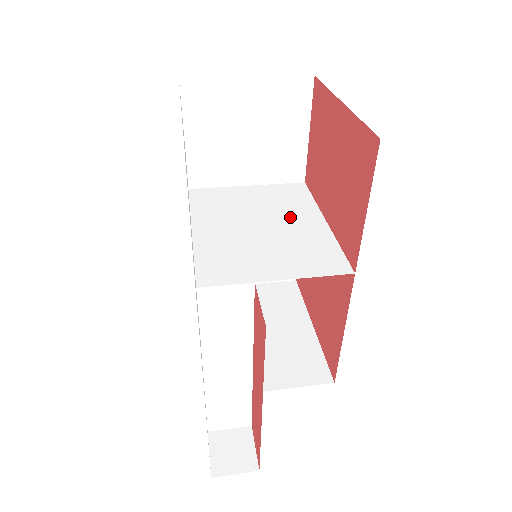
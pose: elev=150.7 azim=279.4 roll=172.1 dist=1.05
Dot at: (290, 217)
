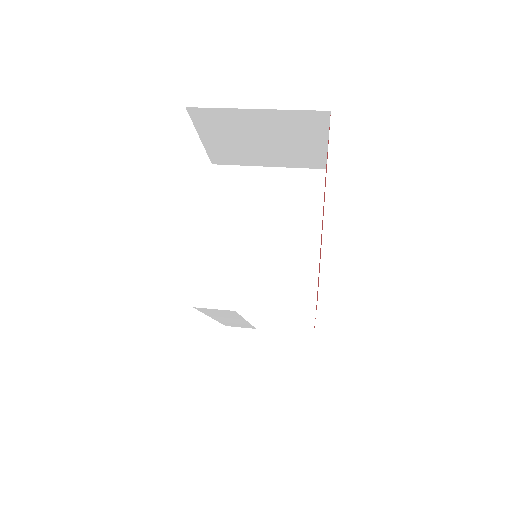
Dot at: (291, 229)
